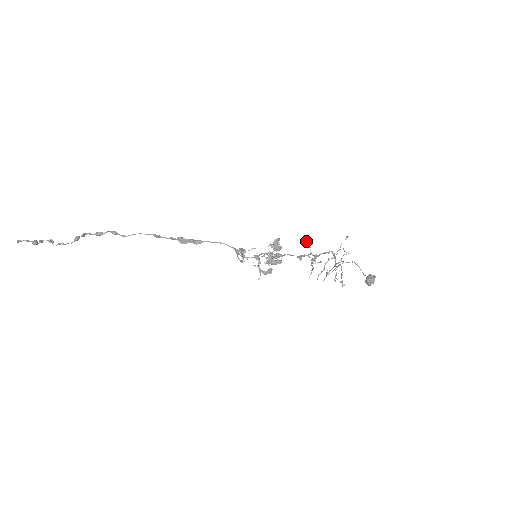
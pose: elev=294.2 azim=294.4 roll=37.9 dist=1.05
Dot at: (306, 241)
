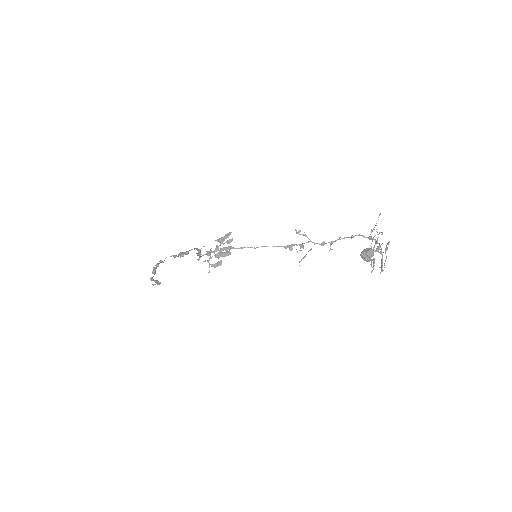
Dot at: (296, 230)
